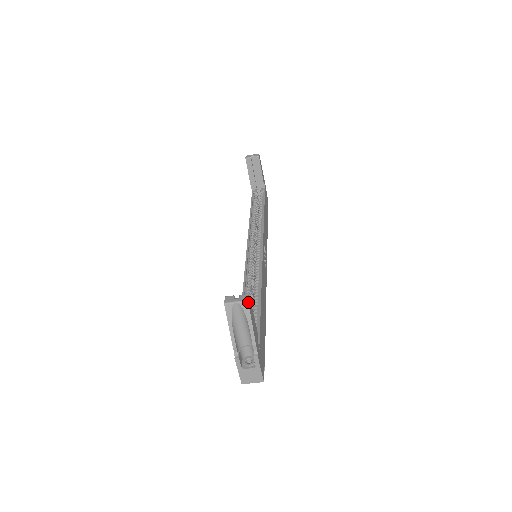
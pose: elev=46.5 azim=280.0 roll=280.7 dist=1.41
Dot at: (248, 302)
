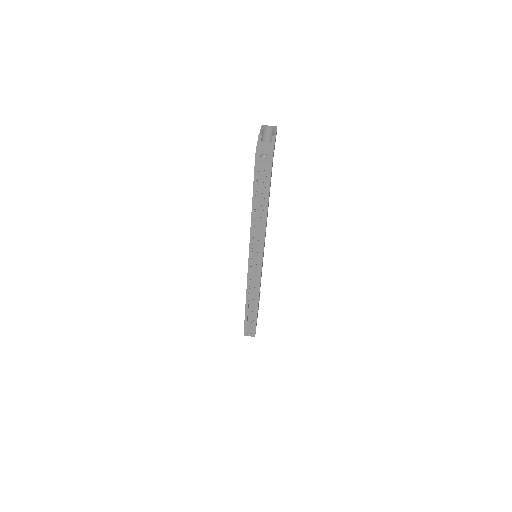
Dot at: occluded
